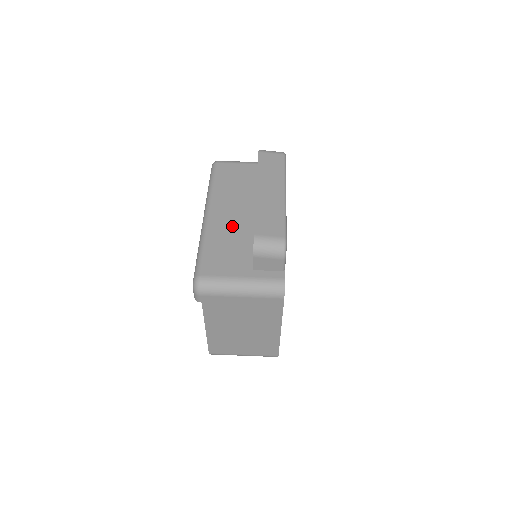
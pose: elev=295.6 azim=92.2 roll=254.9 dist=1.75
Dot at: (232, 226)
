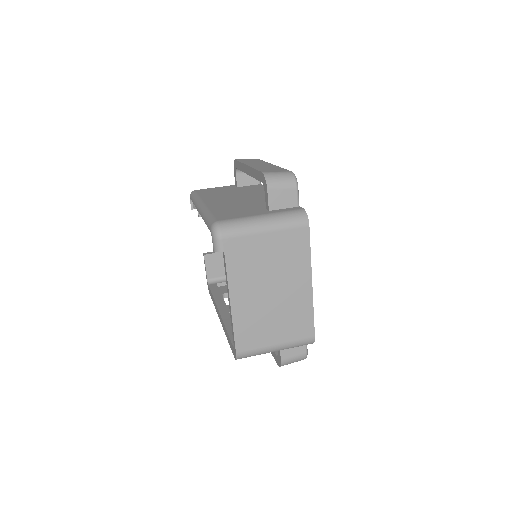
Dot at: (231, 203)
